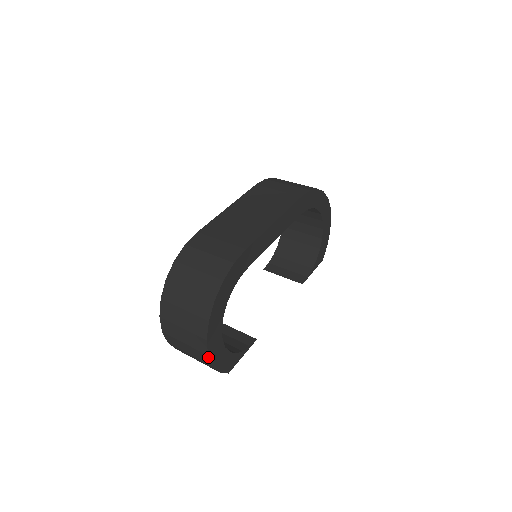
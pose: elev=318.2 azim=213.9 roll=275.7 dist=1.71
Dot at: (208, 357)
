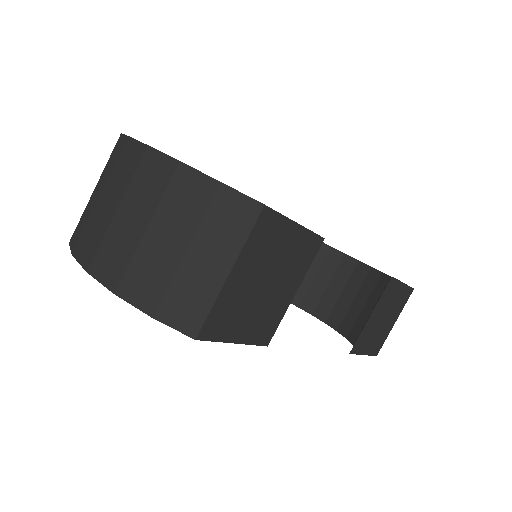
Dot at: (152, 150)
